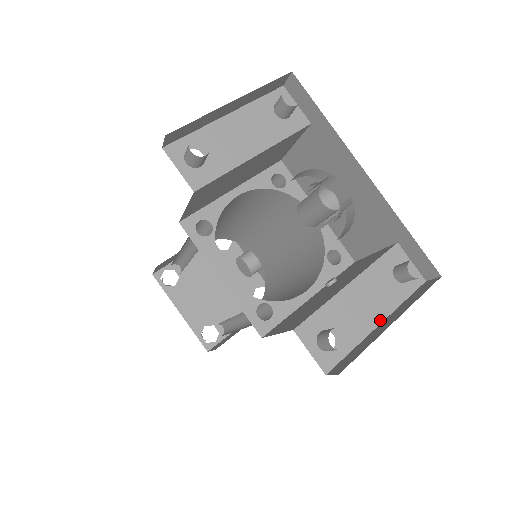
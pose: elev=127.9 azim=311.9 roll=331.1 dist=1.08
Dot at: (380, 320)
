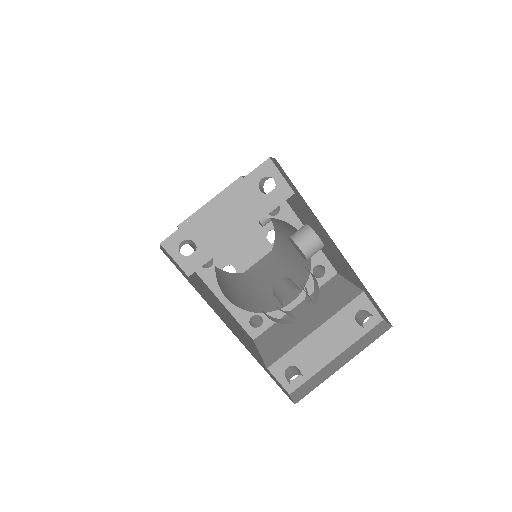
Dot at: (338, 354)
